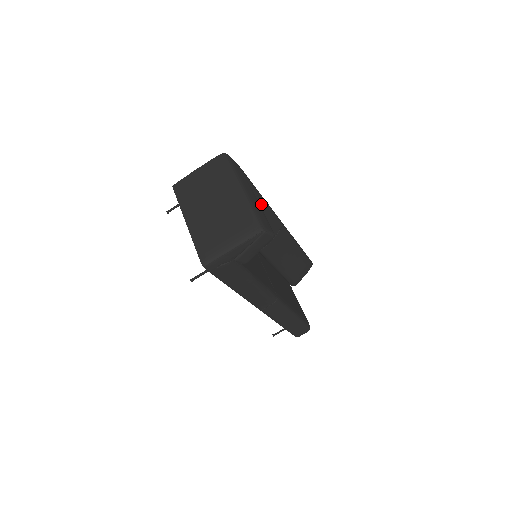
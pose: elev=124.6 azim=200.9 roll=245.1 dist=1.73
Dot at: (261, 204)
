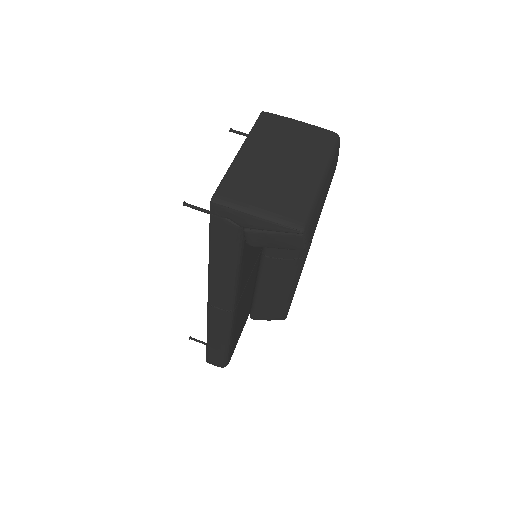
Dot at: occluded
